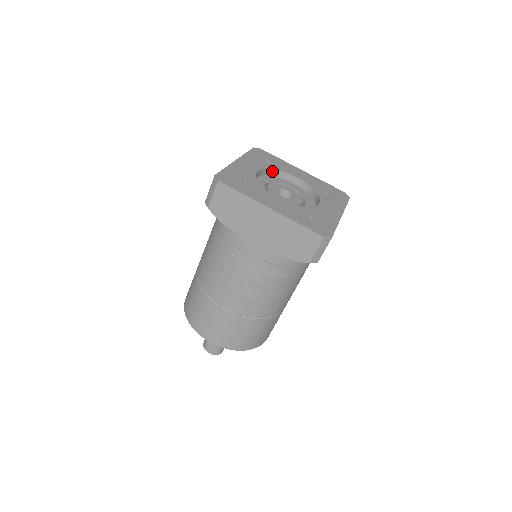
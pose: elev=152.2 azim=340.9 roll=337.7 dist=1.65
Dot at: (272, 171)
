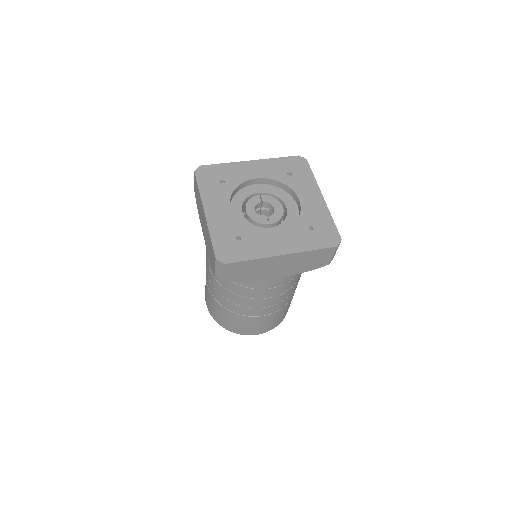
Dot at: (281, 184)
